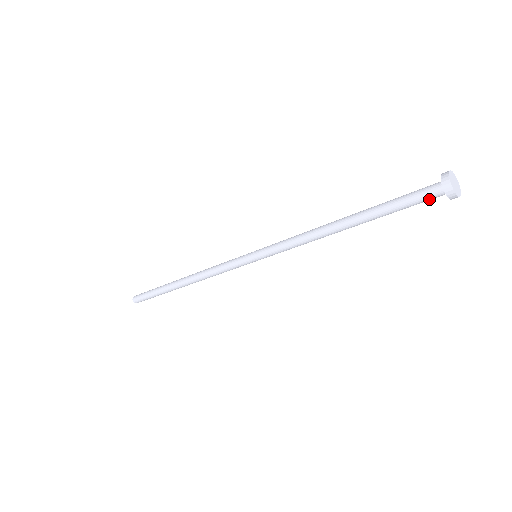
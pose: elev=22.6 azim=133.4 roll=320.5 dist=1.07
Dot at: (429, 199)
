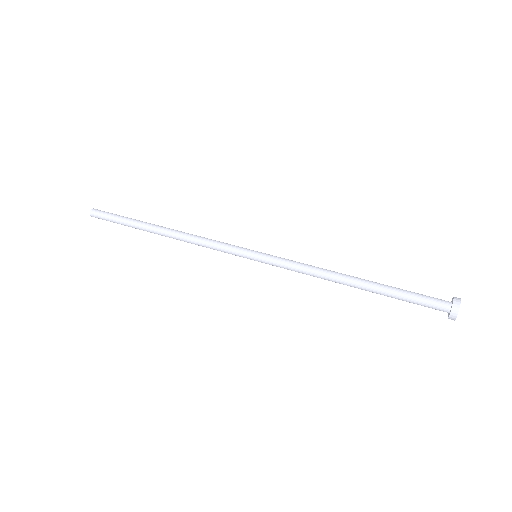
Dot at: (433, 307)
